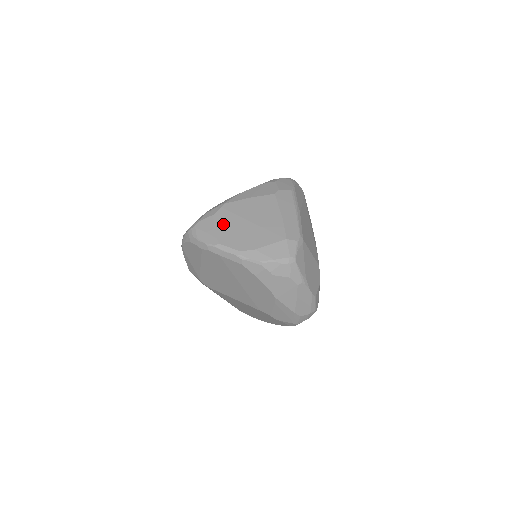
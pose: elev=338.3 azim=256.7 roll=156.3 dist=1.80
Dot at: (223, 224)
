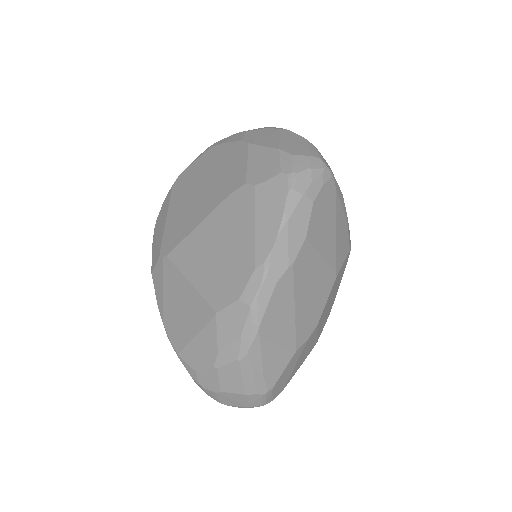
Dot at: occluded
